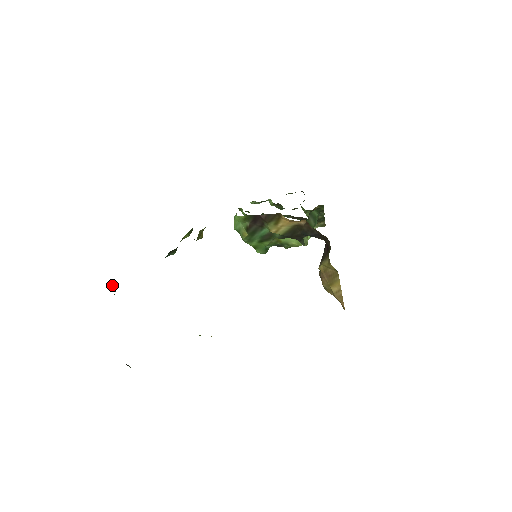
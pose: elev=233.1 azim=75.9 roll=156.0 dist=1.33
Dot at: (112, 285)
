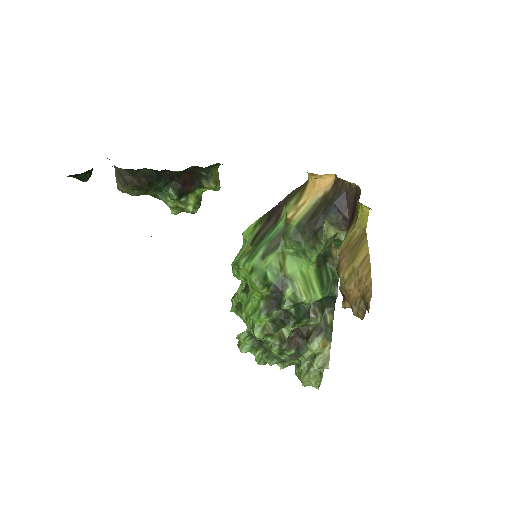
Dot at: (92, 170)
